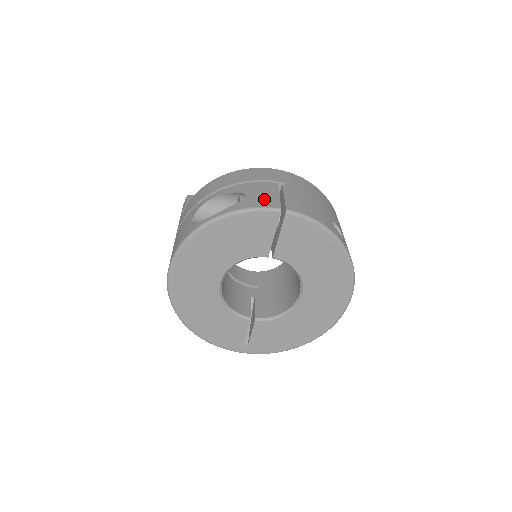
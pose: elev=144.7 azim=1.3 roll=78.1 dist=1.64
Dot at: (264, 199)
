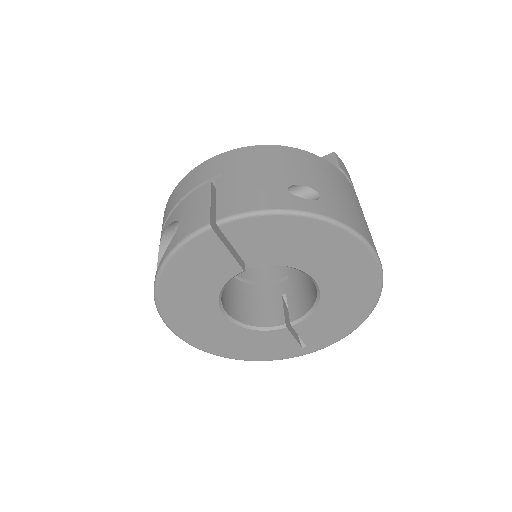
Dot at: (193, 219)
